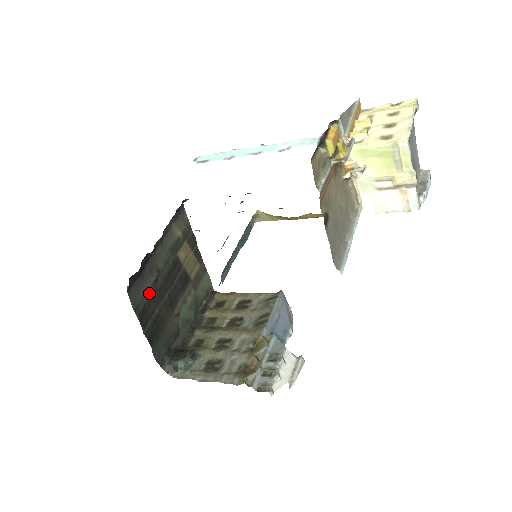
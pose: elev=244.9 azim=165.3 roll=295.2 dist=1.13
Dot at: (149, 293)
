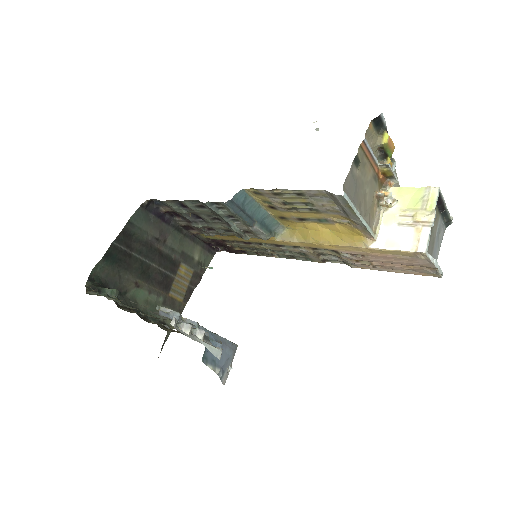
Dot at: (145, 236)
